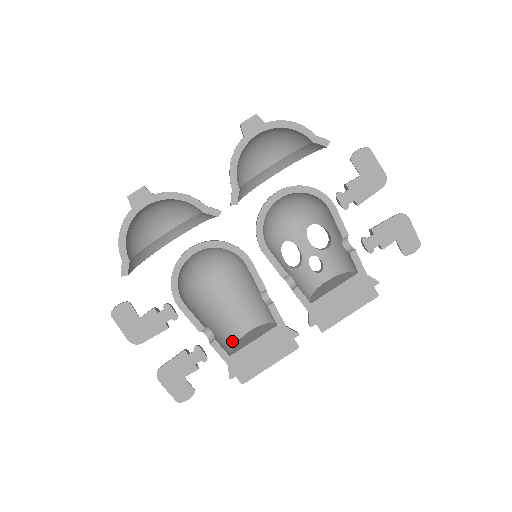
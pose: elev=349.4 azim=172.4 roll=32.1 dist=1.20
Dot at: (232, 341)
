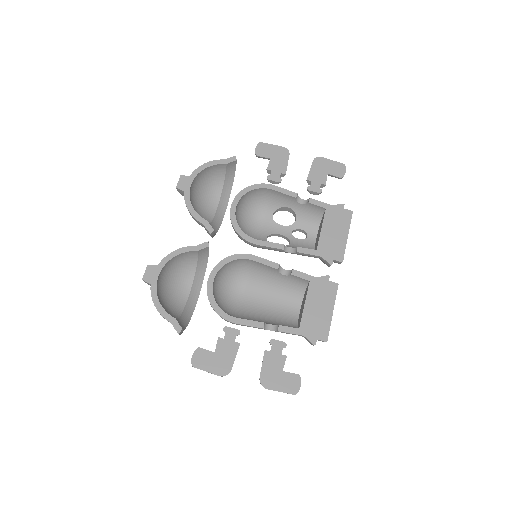
Dot at: (294, 325)
